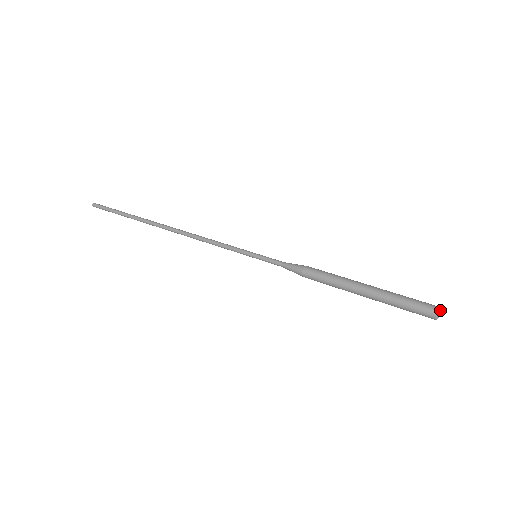
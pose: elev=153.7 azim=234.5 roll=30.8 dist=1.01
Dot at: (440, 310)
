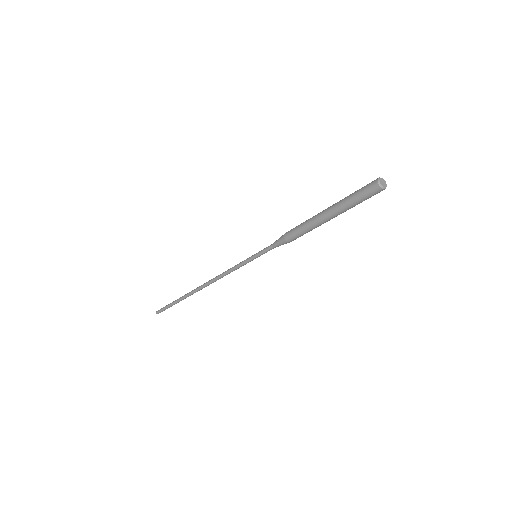
Dot at: (383, 180)
